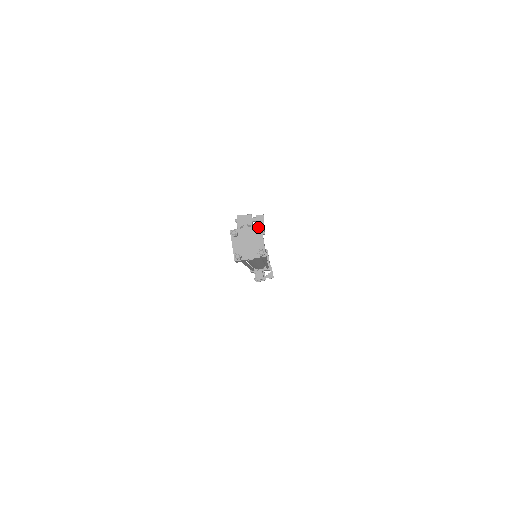
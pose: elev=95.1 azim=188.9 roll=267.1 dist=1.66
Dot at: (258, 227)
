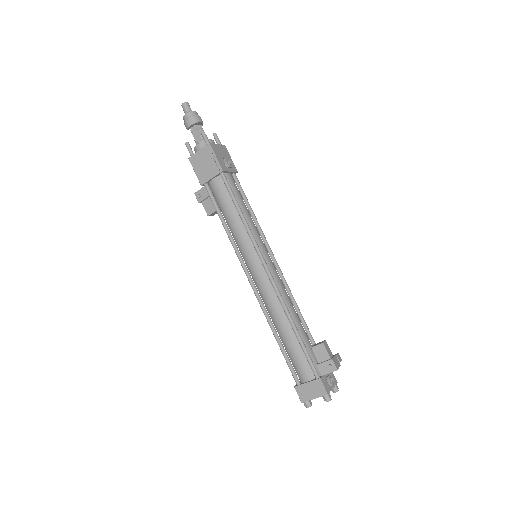
Dot at: occluded
